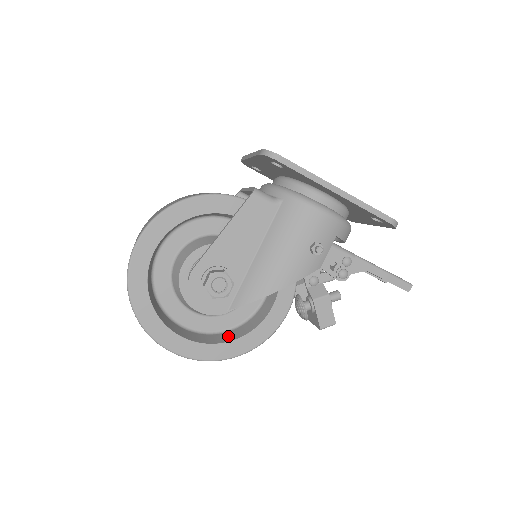
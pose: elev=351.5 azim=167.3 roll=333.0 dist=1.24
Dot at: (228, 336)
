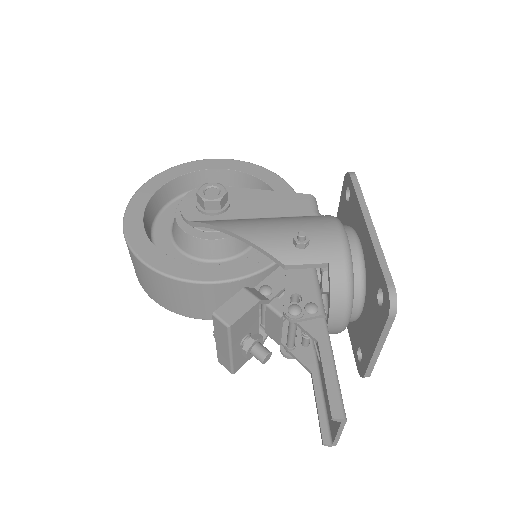
Dot at: occluded
